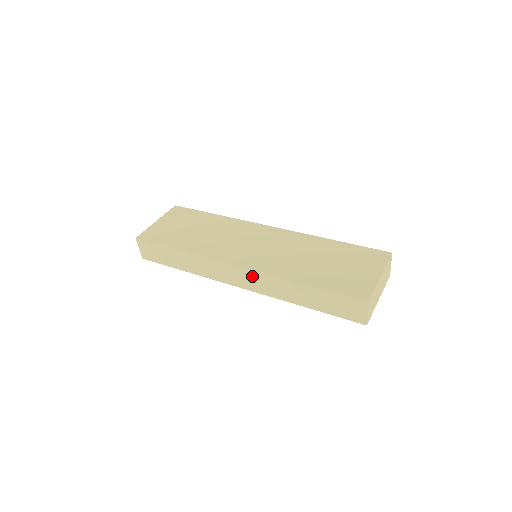
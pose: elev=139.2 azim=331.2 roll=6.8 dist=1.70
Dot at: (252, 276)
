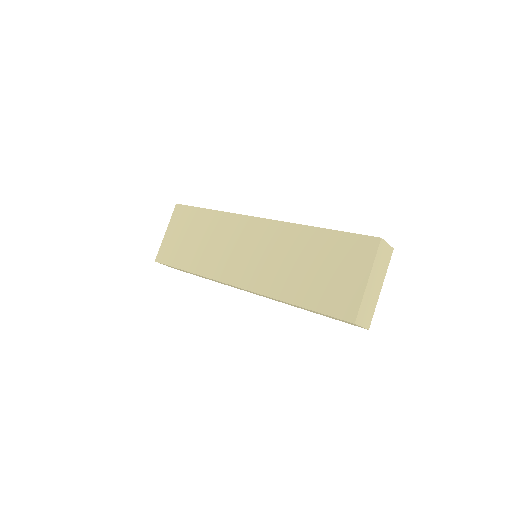
Dot at: occluded
